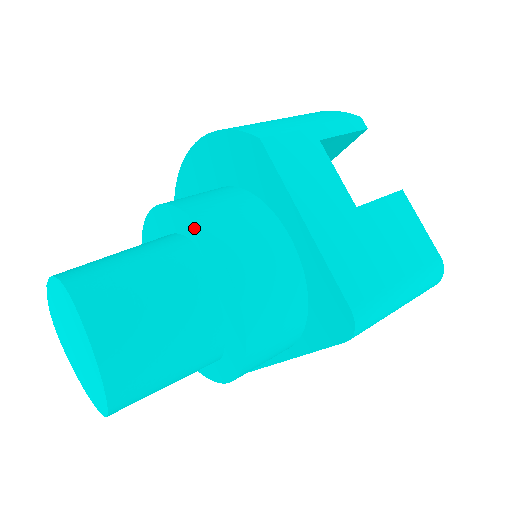
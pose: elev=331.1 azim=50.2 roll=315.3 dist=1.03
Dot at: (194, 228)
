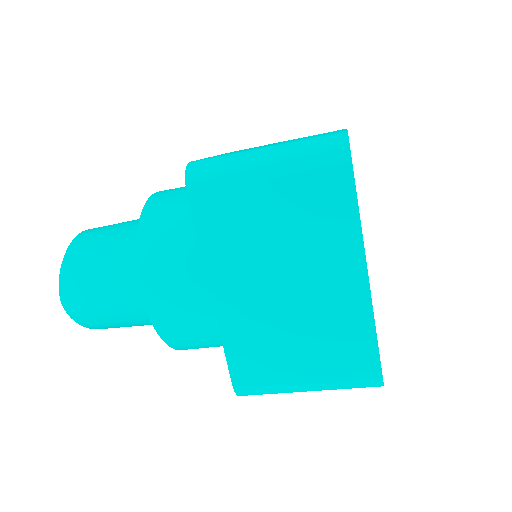
Dot at: occluded
